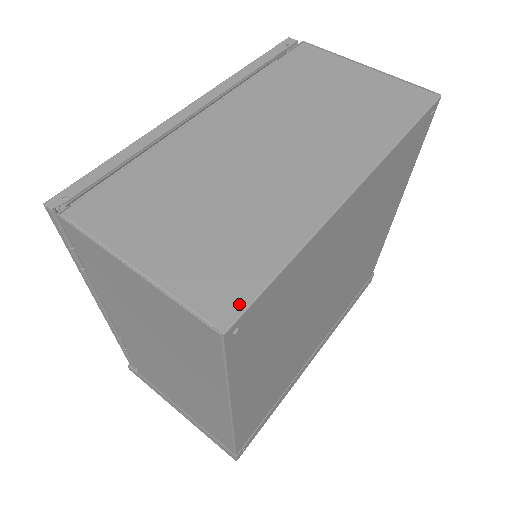
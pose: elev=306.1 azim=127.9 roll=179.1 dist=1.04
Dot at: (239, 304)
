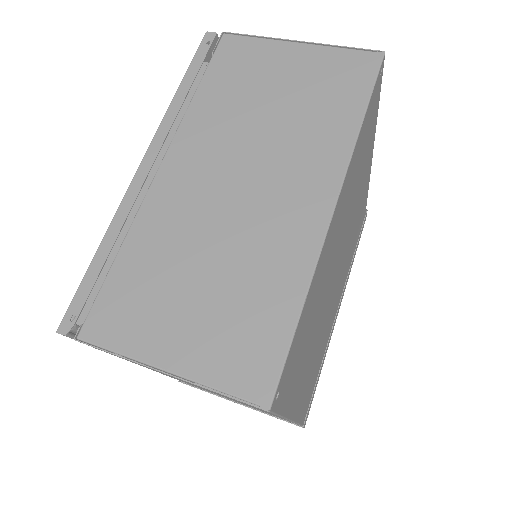
Dot at: (272, 374)
